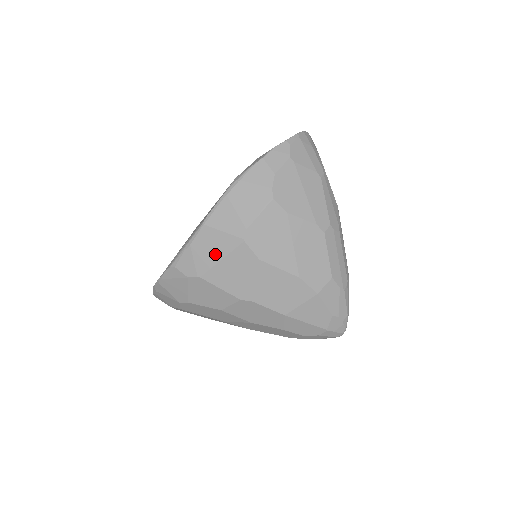
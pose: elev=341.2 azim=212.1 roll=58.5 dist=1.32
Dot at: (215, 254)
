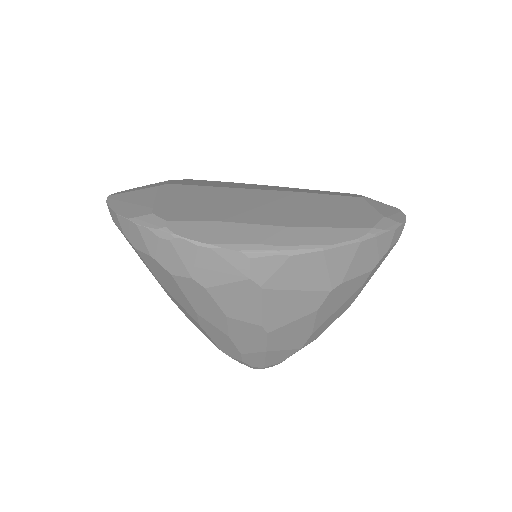
Dot at: (299, 282)
